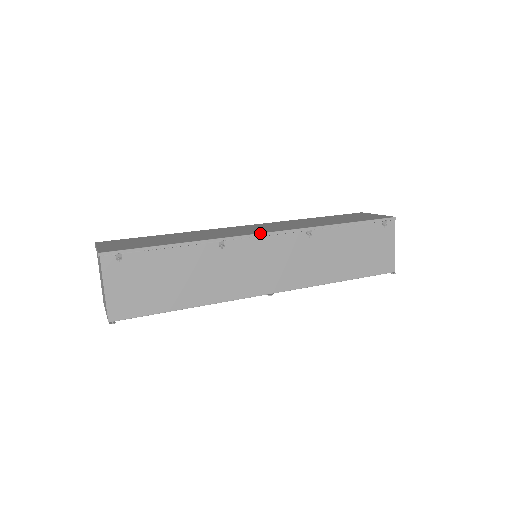
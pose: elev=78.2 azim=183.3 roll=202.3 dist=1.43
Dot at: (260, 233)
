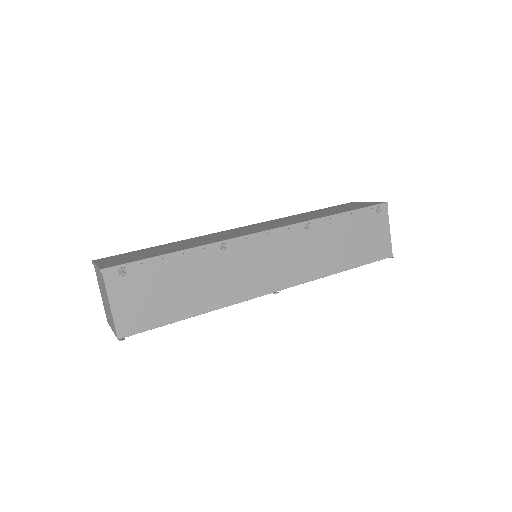
Dot at: (259, 232)
